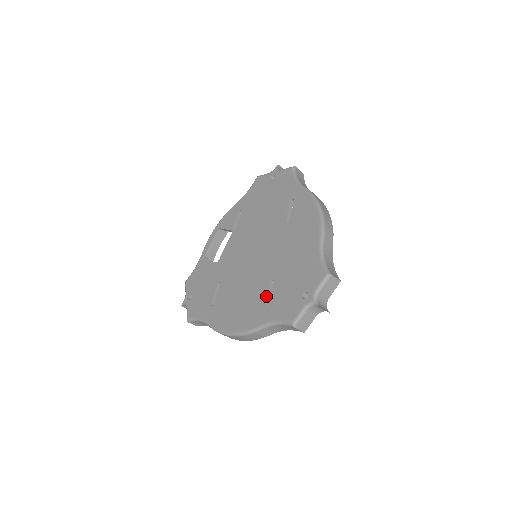
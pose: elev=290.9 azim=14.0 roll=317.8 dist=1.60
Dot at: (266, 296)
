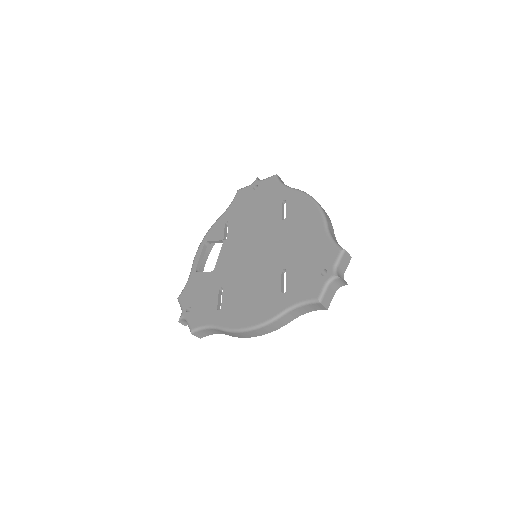
Dot at: (281, 284)
